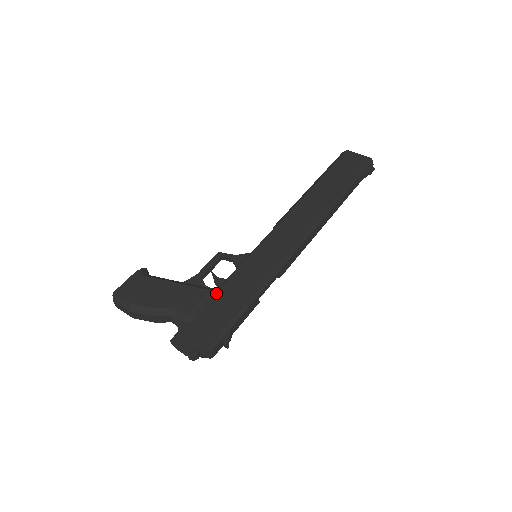
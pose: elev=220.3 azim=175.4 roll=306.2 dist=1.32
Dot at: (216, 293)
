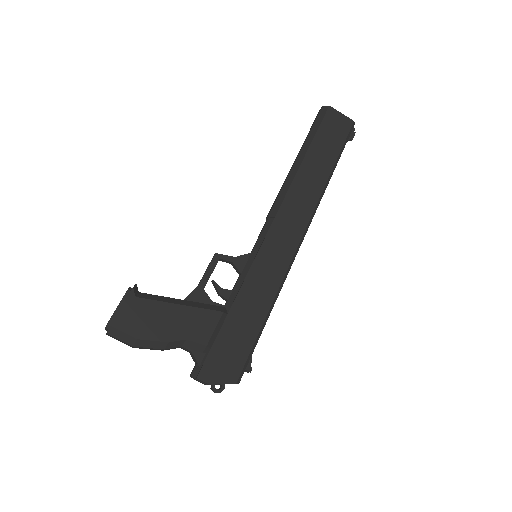
Dot at: (229, 314)
